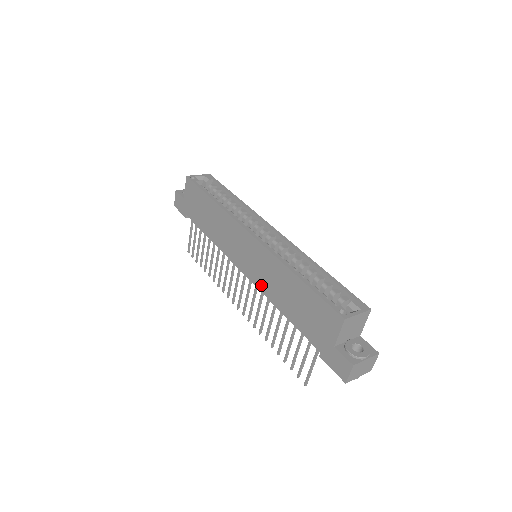
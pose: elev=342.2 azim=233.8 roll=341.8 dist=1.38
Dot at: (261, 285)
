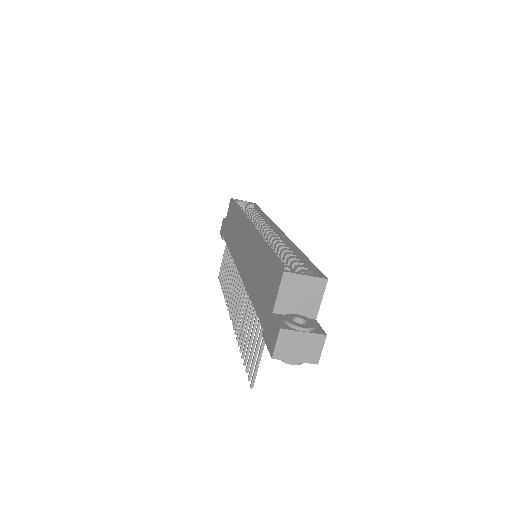
Dot at: (244, 275)
